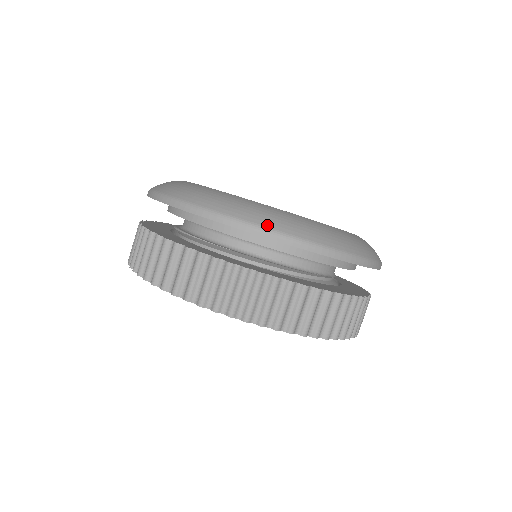
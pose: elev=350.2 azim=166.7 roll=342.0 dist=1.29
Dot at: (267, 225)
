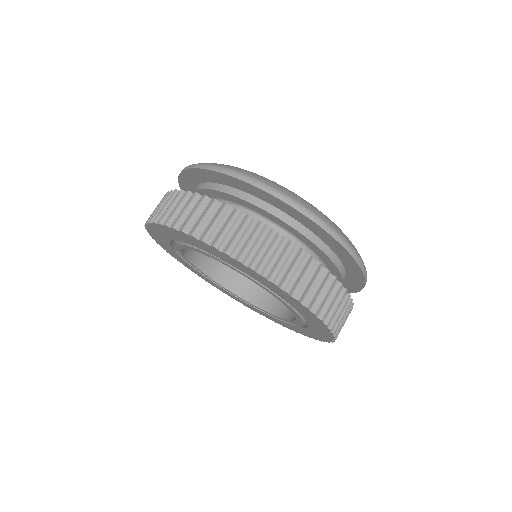
Dot at: (354, 248)
